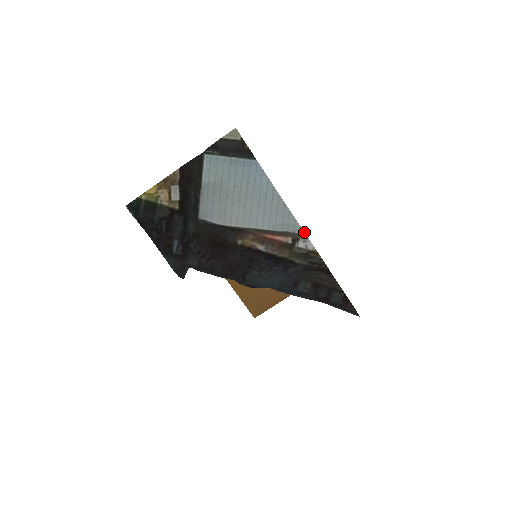
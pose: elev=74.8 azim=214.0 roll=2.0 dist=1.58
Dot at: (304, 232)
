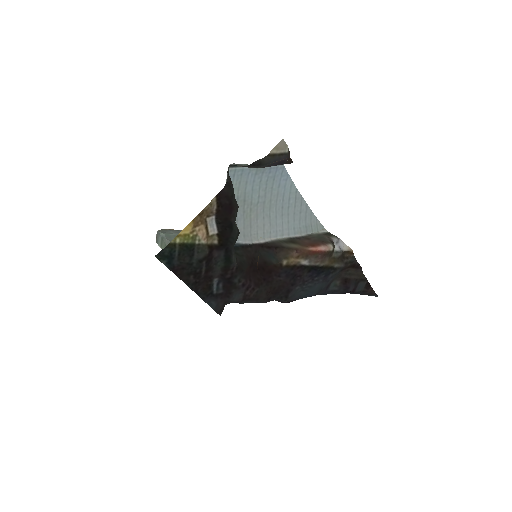
Dot at: occluded
